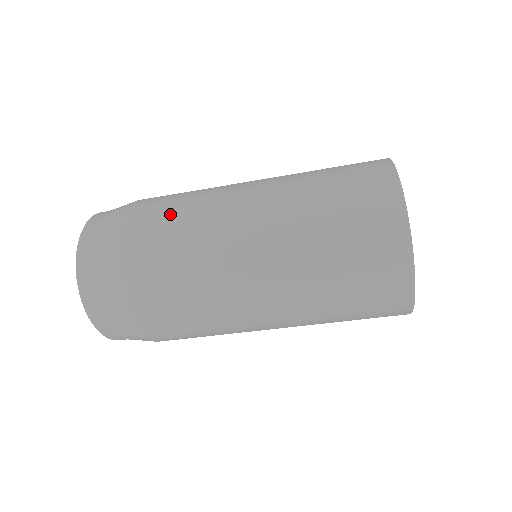
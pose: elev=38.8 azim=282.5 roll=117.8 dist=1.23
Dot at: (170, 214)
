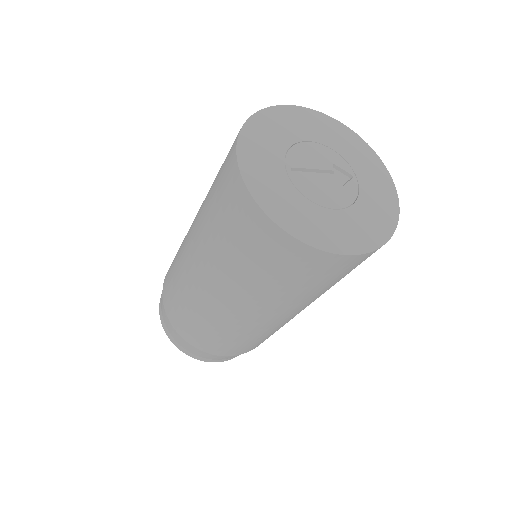
Dot at: occluded
